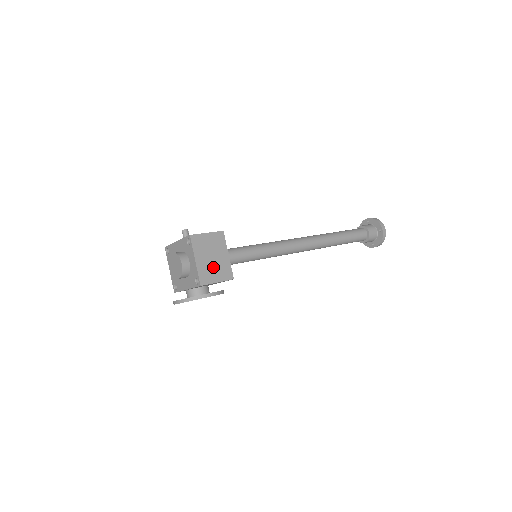
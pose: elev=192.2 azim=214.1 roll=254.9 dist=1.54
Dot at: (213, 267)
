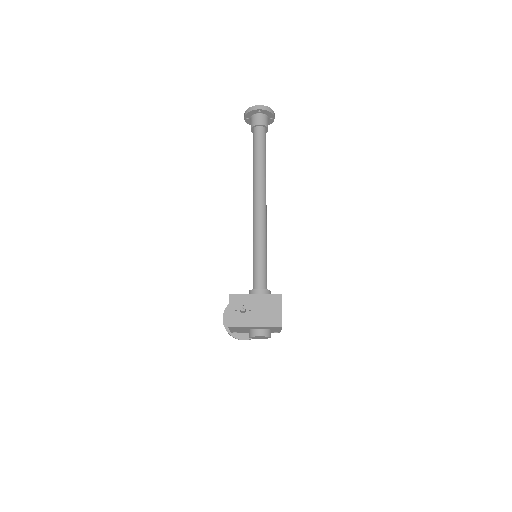
Dot at: occluded
